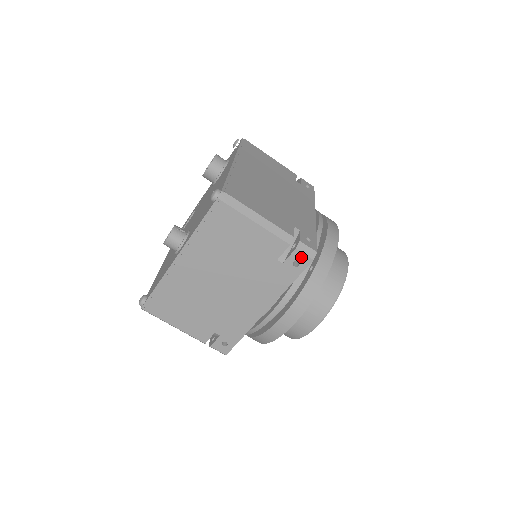
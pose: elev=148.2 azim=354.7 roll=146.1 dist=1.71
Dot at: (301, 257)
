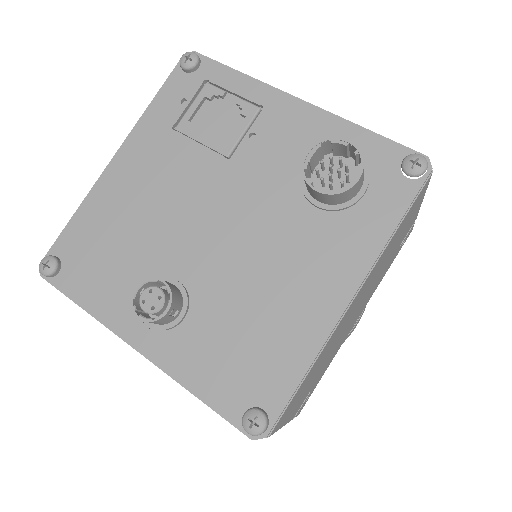
Dot at: occluded
